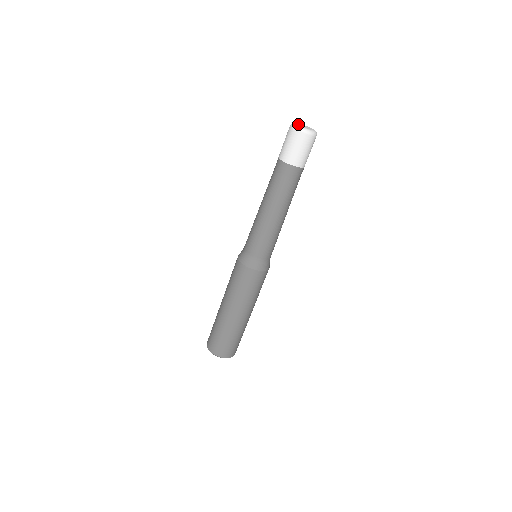
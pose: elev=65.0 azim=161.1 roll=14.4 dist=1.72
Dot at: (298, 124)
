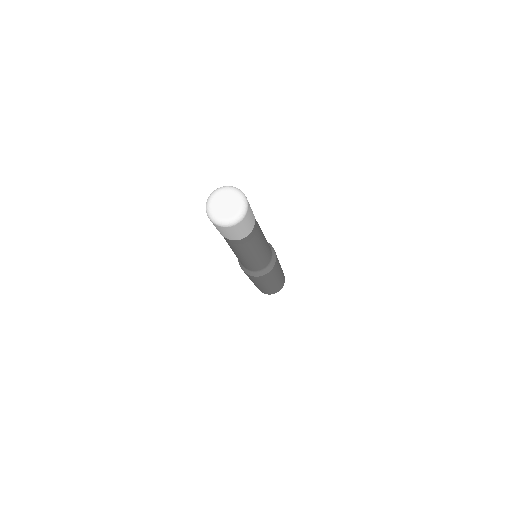
Dot at: (217, 197)
